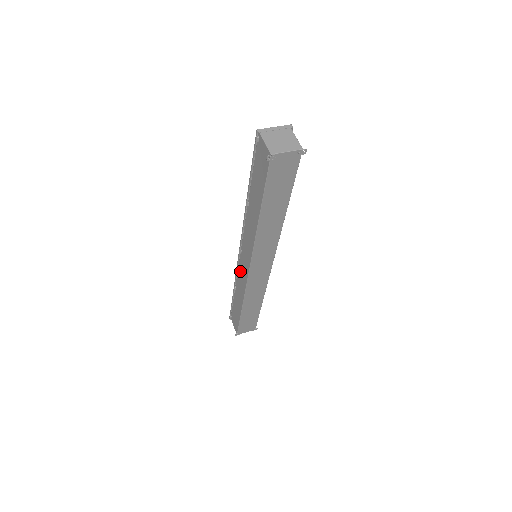
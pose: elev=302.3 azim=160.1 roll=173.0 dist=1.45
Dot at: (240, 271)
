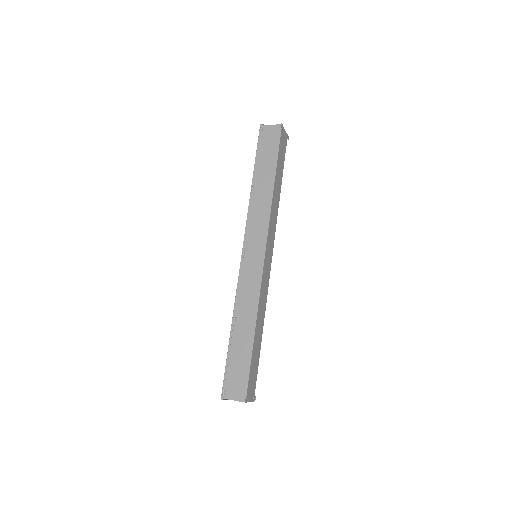
Dot at: (245, 279)
